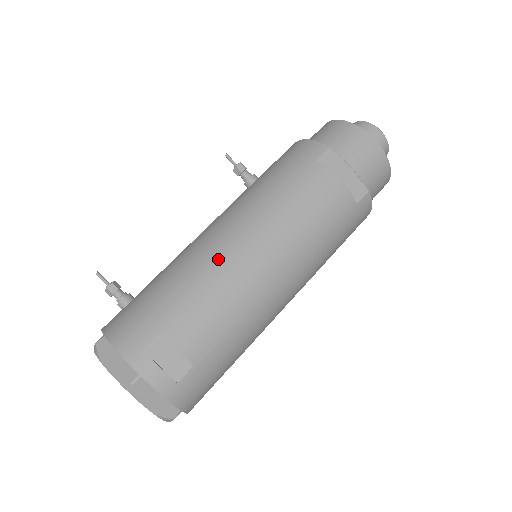
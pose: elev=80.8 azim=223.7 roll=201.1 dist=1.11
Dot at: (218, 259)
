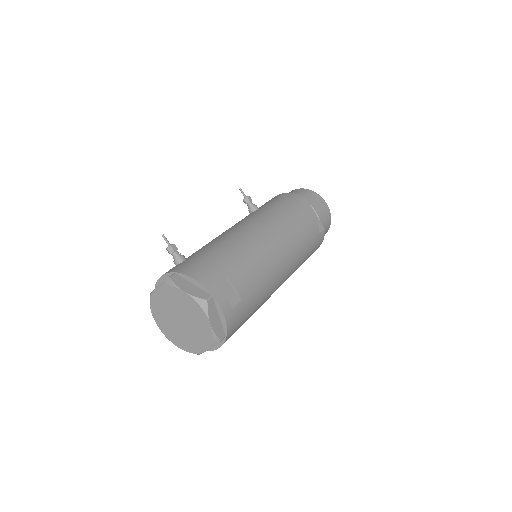
Dot at: (252, 239)
